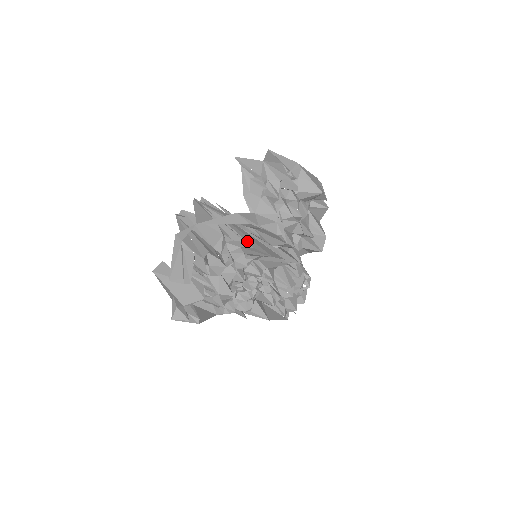
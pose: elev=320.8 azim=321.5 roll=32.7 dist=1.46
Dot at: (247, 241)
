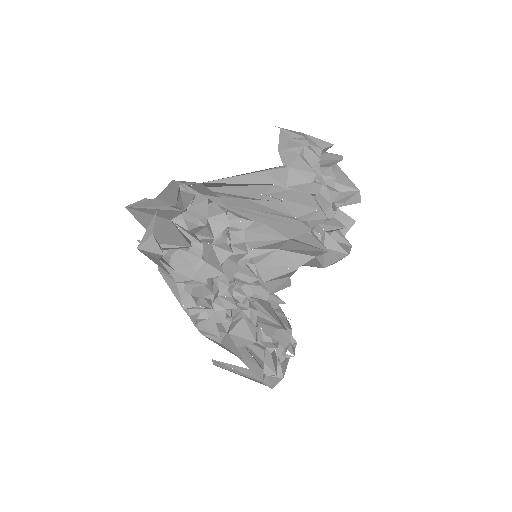
Dot at: (257, 221)
